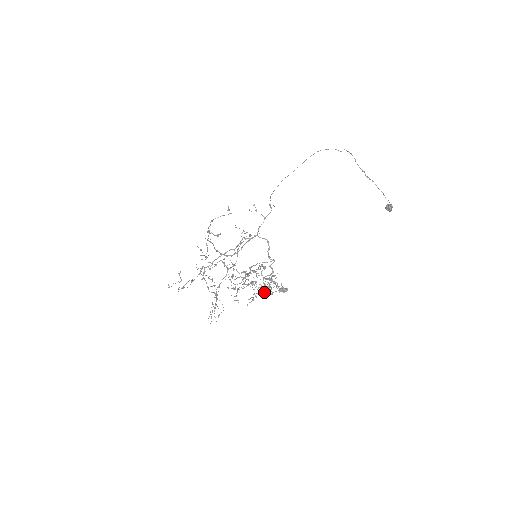
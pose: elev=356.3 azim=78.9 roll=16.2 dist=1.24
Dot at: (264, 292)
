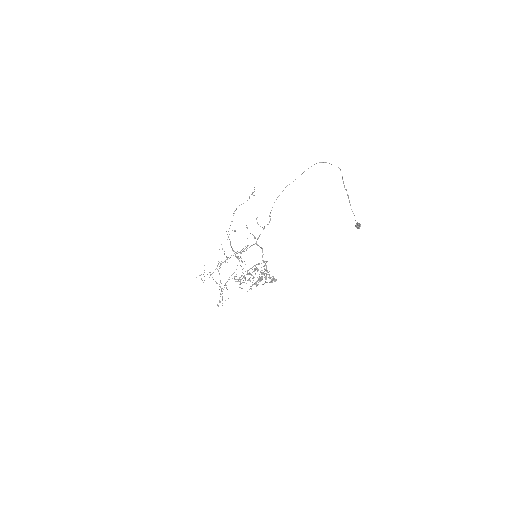
Dot at: occluded
